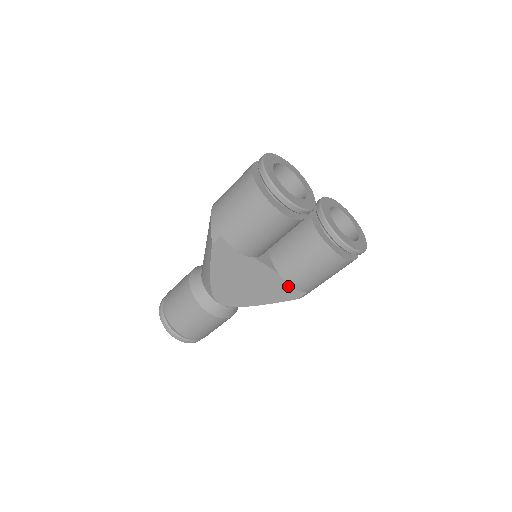
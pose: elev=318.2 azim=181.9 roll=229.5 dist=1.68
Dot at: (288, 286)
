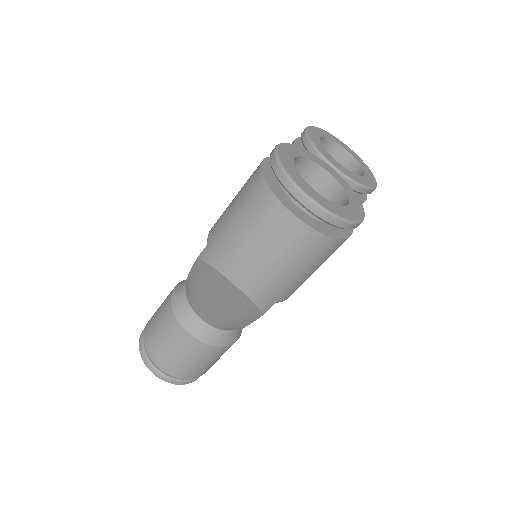
Dot at: occluded
